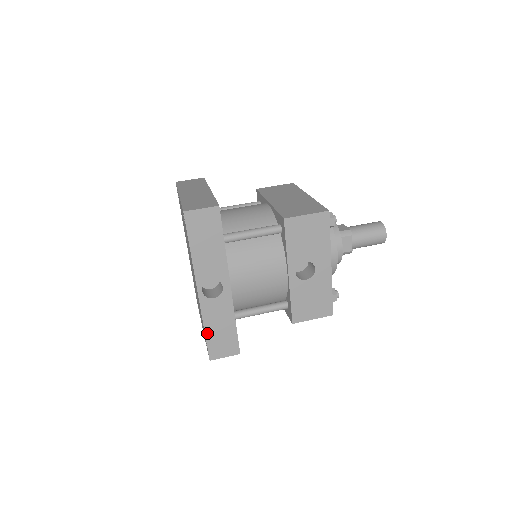
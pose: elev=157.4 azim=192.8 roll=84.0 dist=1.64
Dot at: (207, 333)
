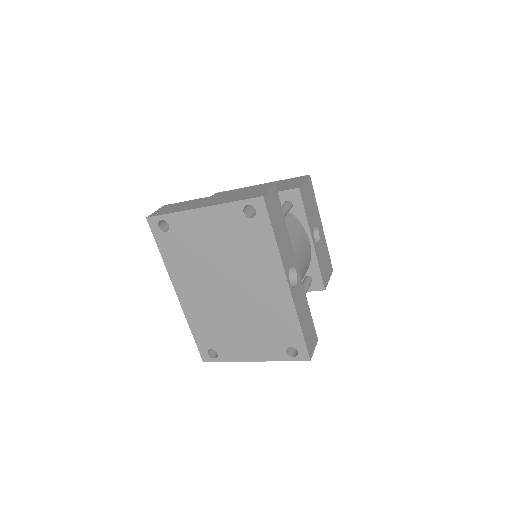
Dot at: (302, 330)
